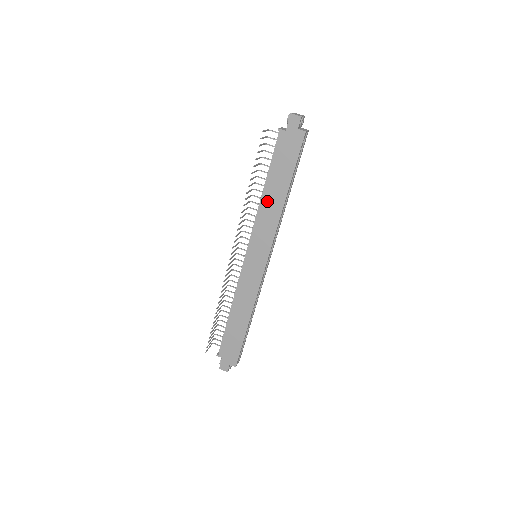
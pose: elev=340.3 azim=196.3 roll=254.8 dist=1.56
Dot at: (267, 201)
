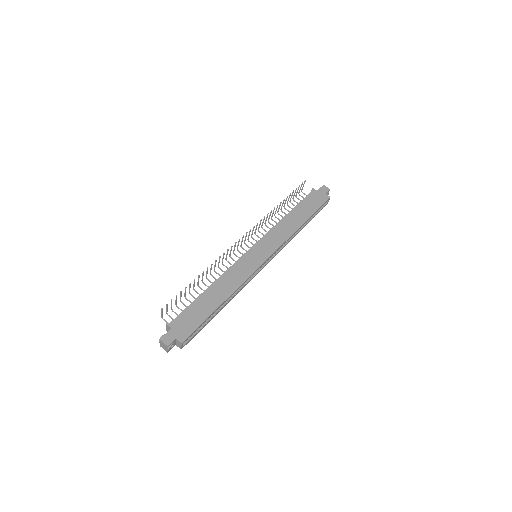
Dot at: (287, 220)
